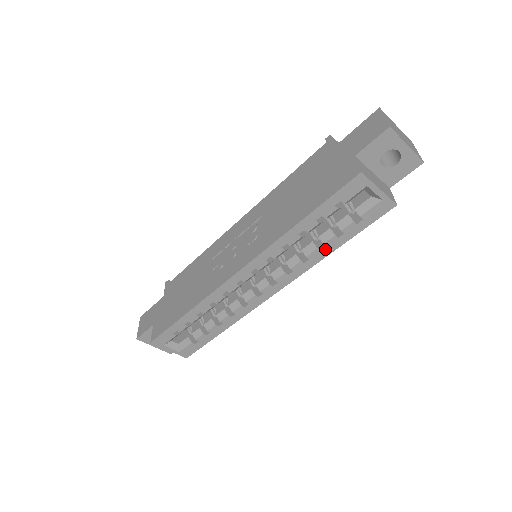
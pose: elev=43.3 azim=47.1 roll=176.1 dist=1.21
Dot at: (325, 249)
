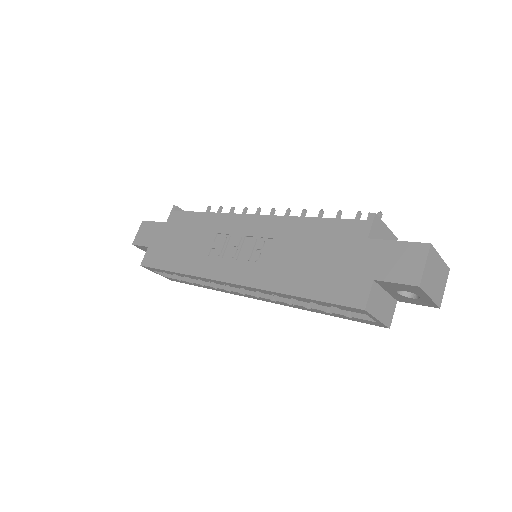
Dot at: (311, 309)
